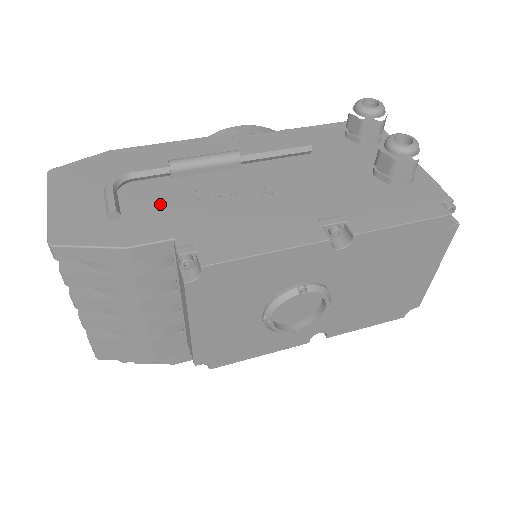
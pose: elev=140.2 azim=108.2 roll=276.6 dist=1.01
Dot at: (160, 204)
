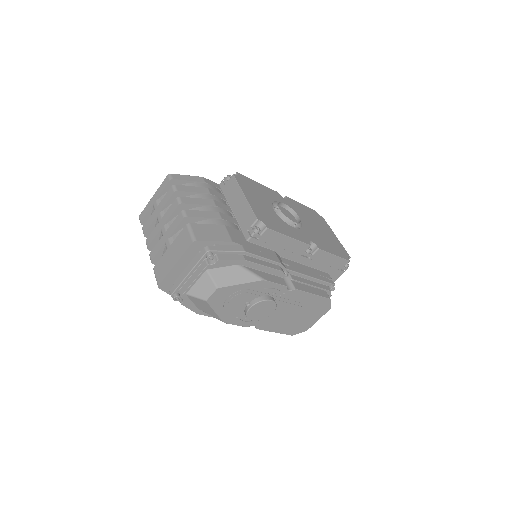
Dot at: occluded
